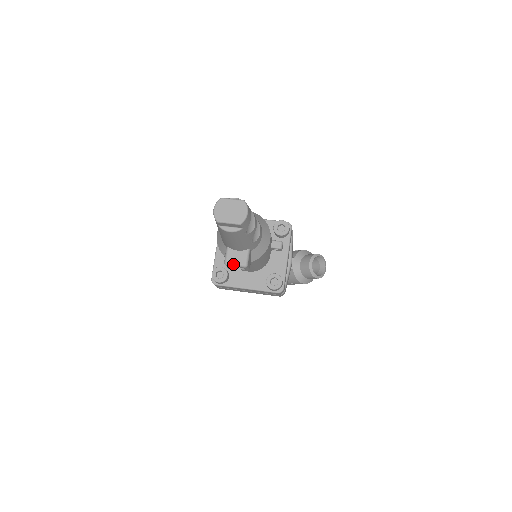
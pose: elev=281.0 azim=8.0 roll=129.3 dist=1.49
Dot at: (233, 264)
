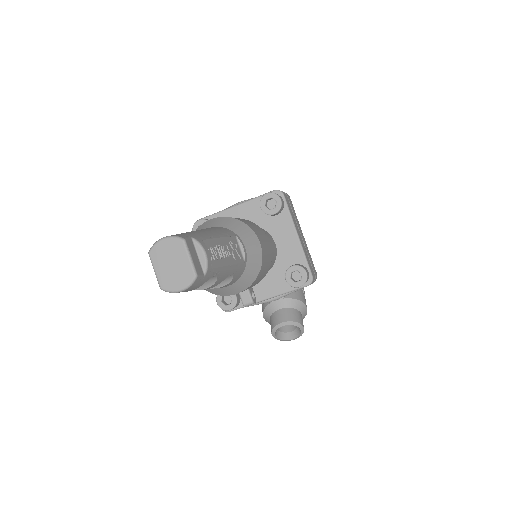
Dot at: occluded
